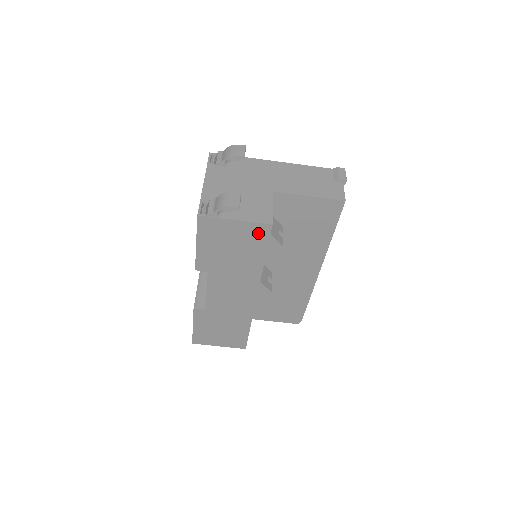
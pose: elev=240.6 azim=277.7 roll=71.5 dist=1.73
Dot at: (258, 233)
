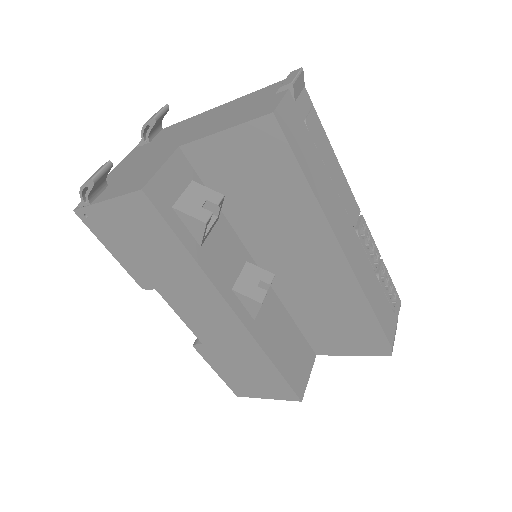
Dot at: (142, 210)
